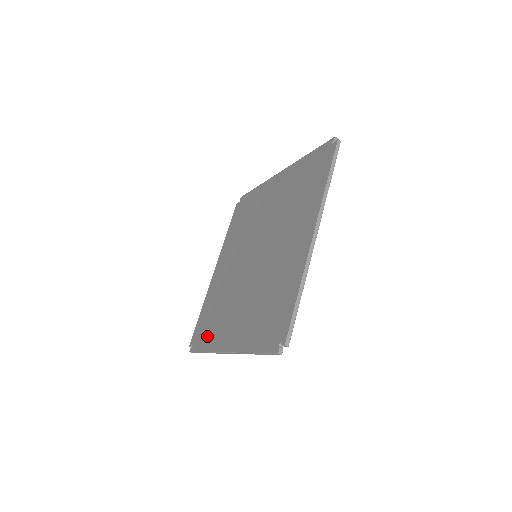
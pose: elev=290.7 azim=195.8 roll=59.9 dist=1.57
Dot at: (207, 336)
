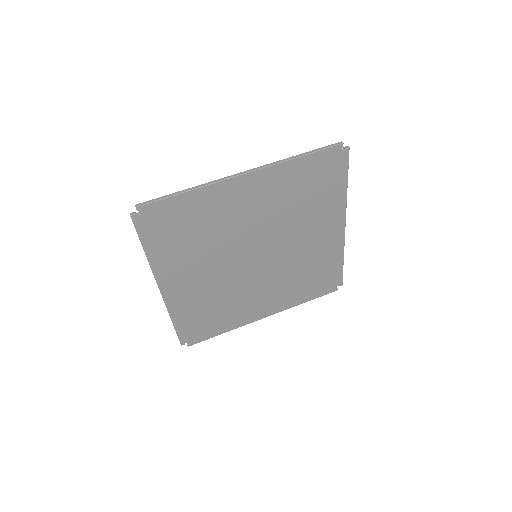
Dot at: occluded
